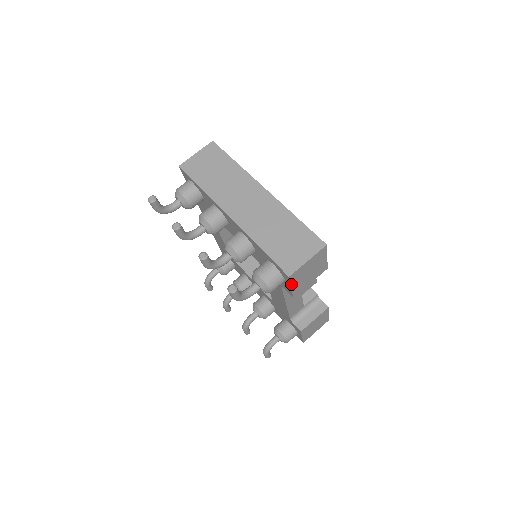
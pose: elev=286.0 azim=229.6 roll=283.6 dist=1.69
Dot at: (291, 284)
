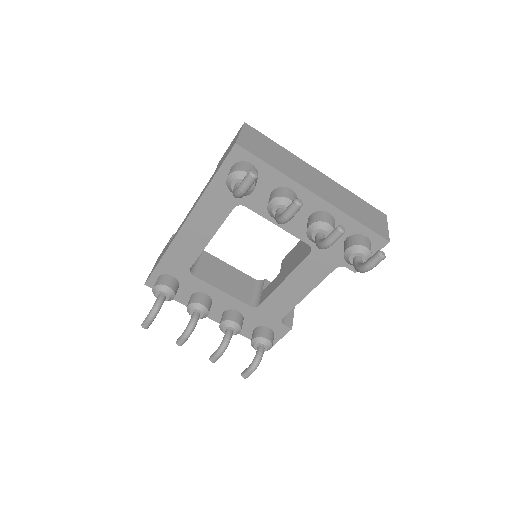
Dot at: occluded
